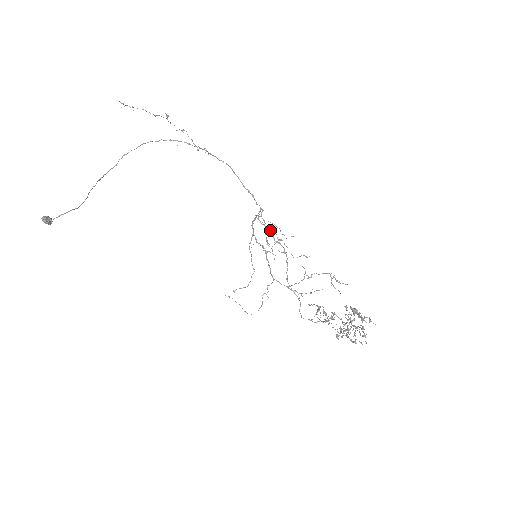
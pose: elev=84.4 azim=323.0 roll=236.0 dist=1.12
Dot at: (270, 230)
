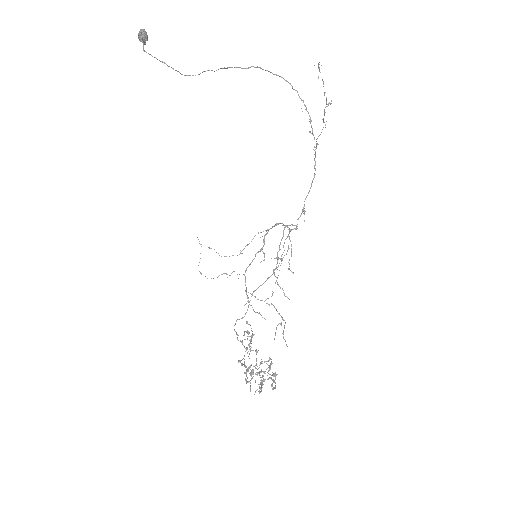
Dot at: occluded
